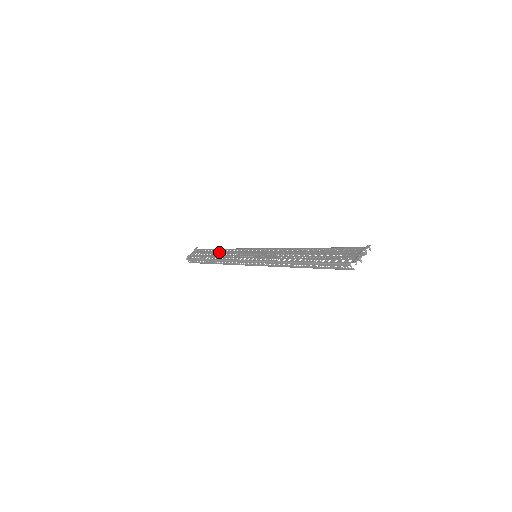
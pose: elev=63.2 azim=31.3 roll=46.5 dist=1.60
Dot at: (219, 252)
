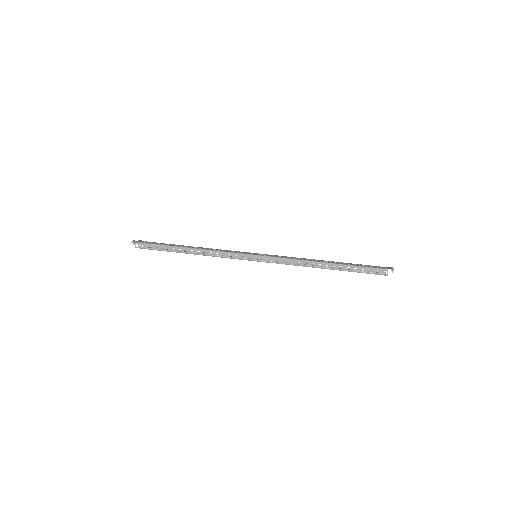
Dot at: occluded
